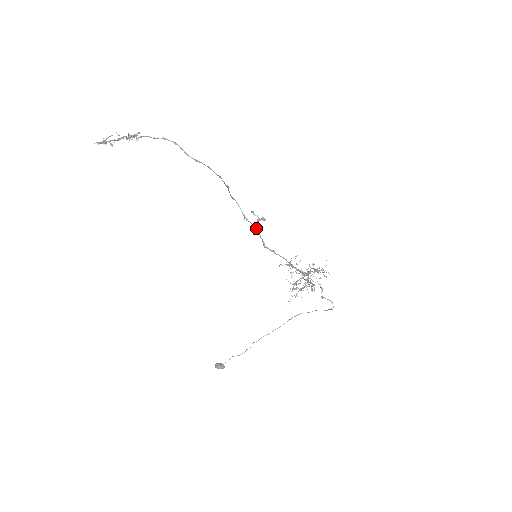
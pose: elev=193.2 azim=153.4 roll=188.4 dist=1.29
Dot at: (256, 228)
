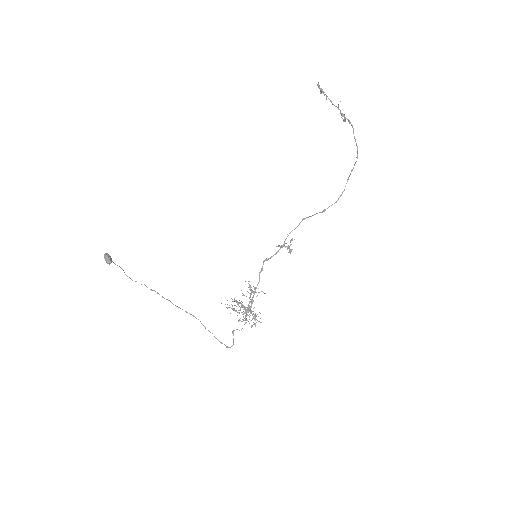
Dot at: occluded
